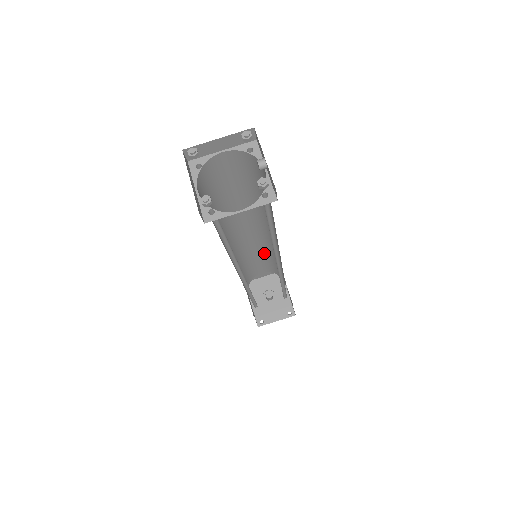
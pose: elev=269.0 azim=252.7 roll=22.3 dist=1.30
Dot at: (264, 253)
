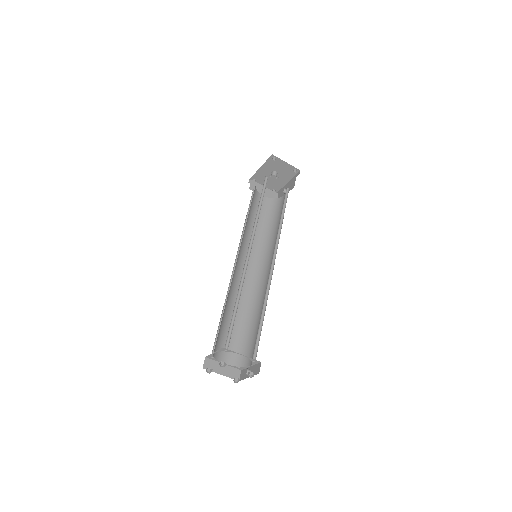
Dot at: occluded
